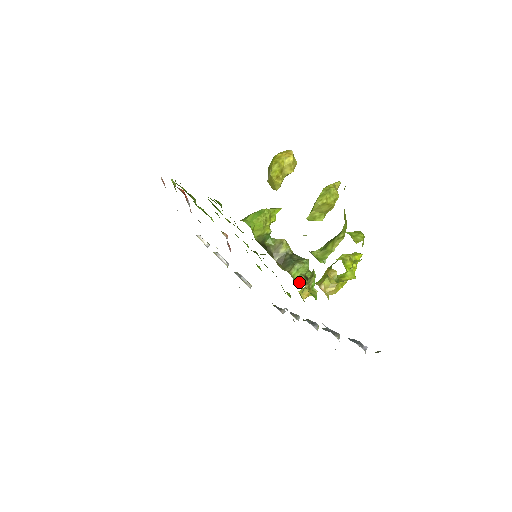
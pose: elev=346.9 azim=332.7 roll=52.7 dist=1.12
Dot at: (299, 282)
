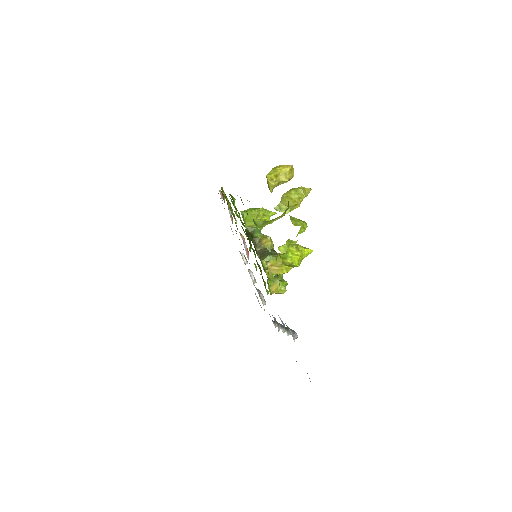
Dot at: occluded
